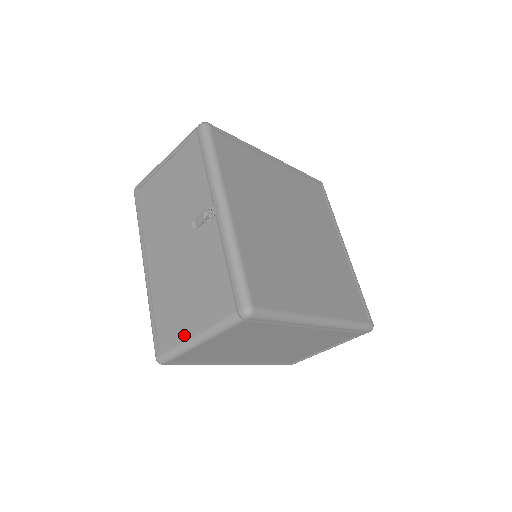
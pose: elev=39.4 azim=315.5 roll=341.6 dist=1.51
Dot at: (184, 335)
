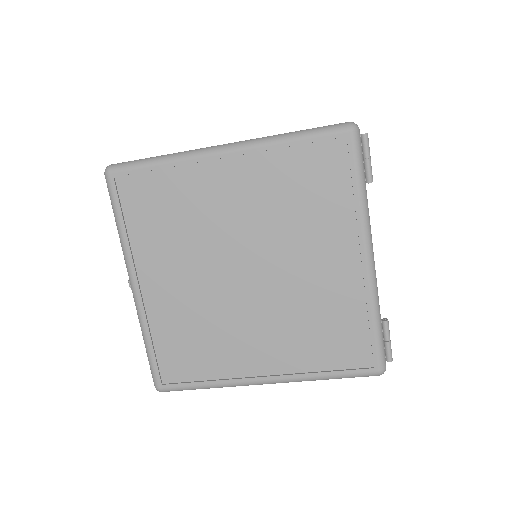
Dot at: occluded
